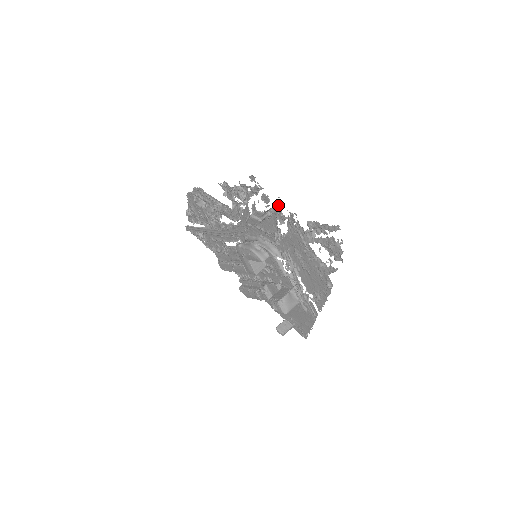
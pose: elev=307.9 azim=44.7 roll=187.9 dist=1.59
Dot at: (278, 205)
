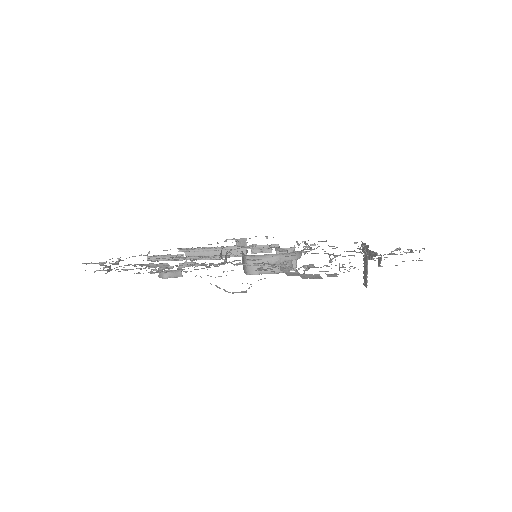
Dot at: occluded
